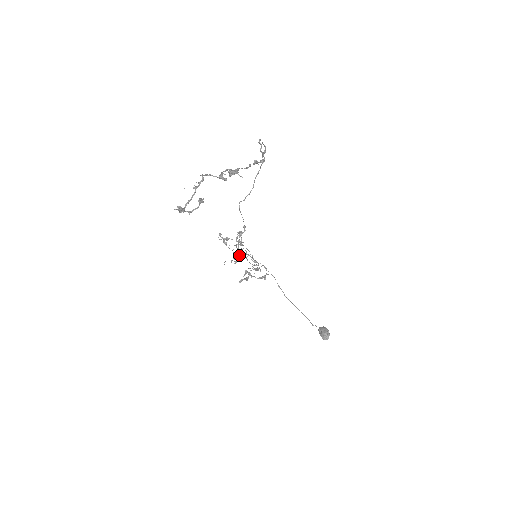
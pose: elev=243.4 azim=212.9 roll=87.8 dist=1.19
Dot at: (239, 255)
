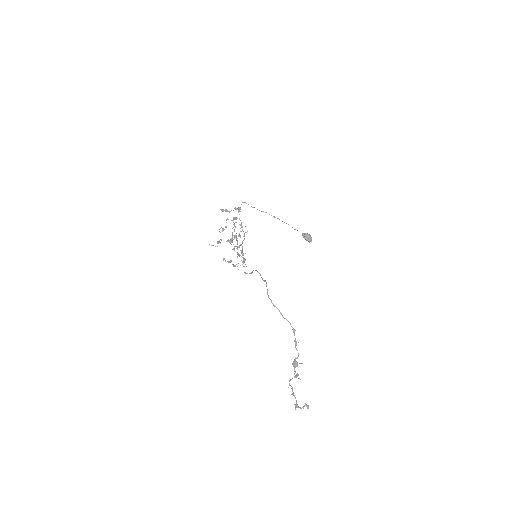
Dot at: (243, 259)
